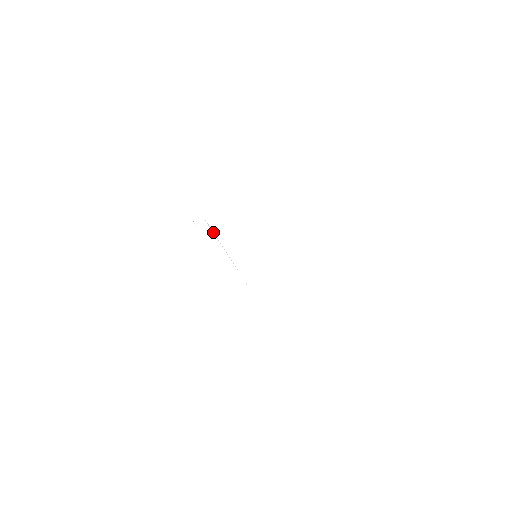
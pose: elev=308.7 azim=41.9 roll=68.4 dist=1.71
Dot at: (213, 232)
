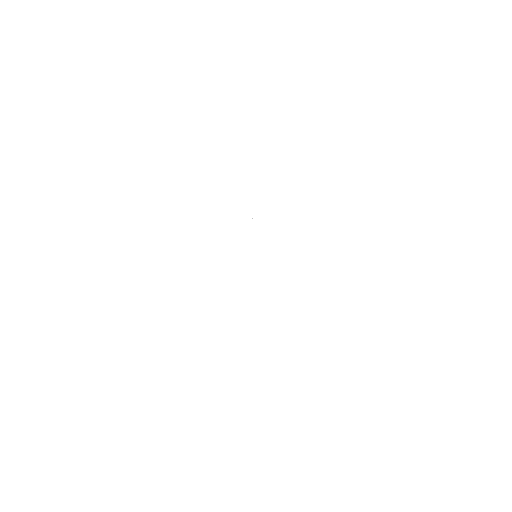
Dot at: occluded
